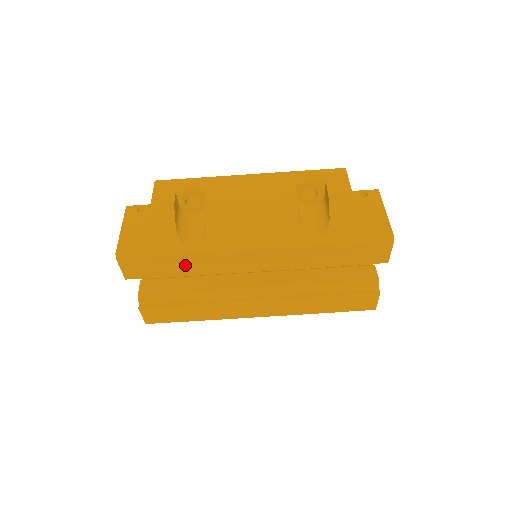
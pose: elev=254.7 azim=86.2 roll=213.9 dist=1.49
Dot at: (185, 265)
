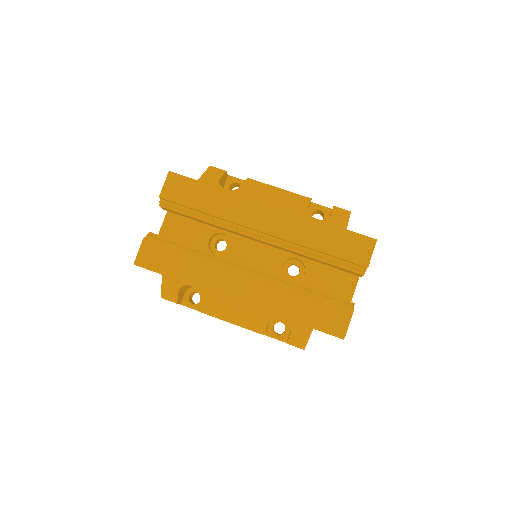
Dot at: (212, 201)
